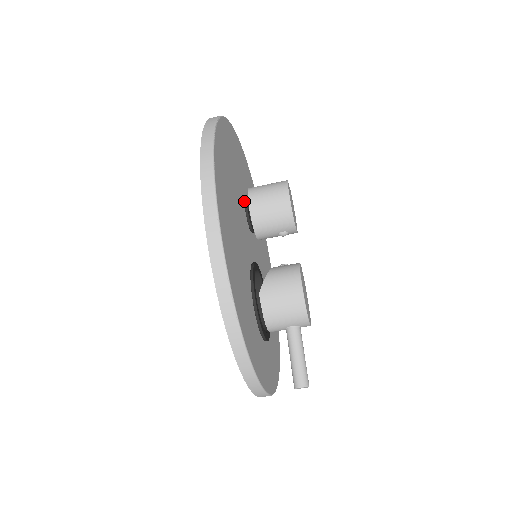
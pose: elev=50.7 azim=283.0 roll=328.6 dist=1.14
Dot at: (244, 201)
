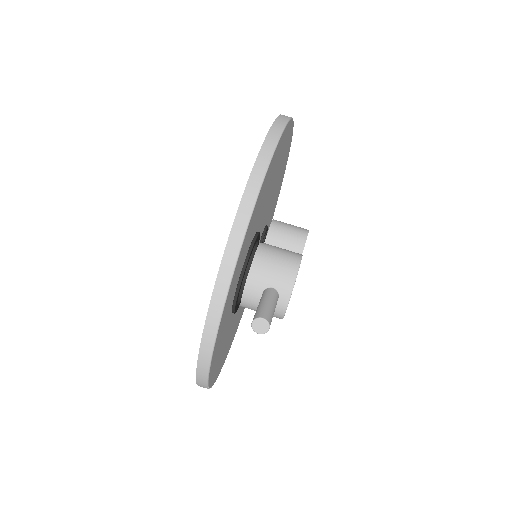
Dot at: (266, 225)
